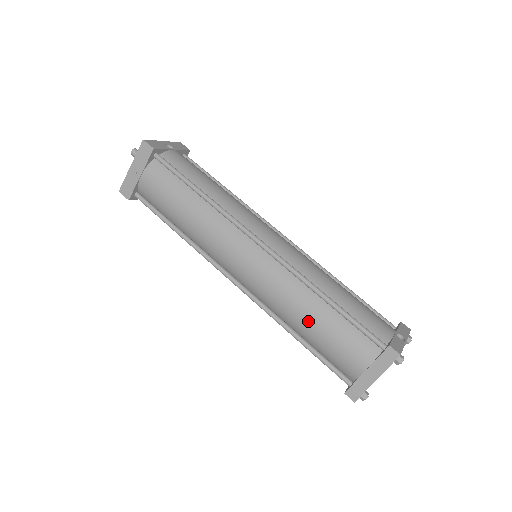
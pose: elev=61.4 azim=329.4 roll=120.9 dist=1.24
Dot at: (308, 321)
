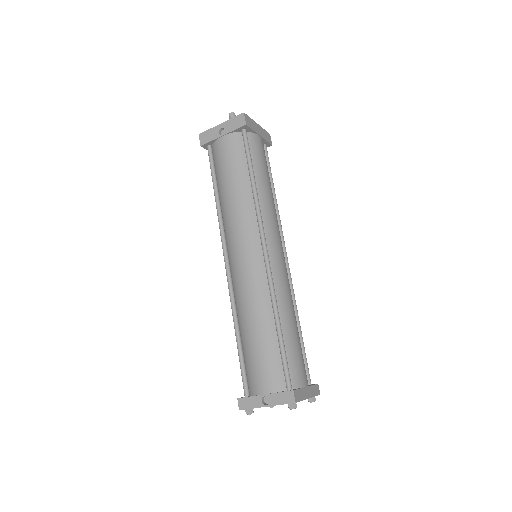
Dot at: occluded
